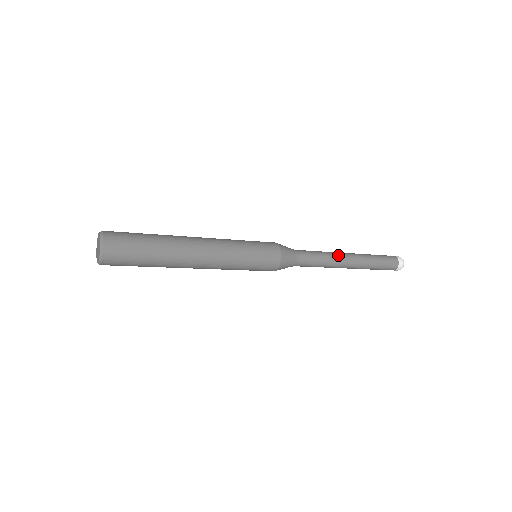
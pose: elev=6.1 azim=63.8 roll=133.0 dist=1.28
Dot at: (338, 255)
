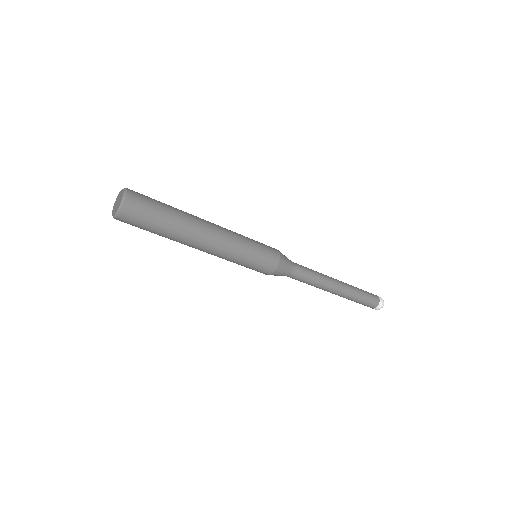
Dot at: (329, 280)
